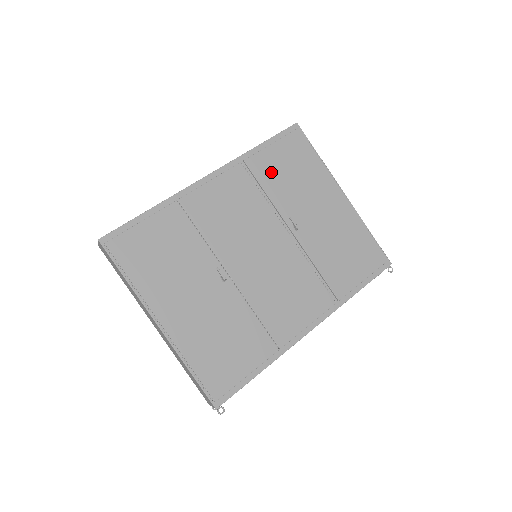
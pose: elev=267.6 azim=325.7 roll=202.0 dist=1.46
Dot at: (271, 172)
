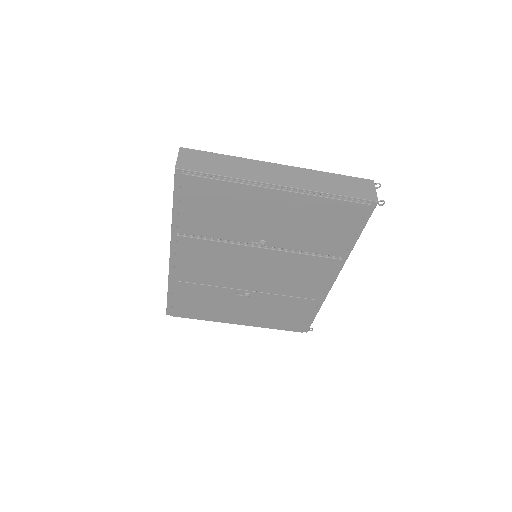
Dot at: (203, 224)
